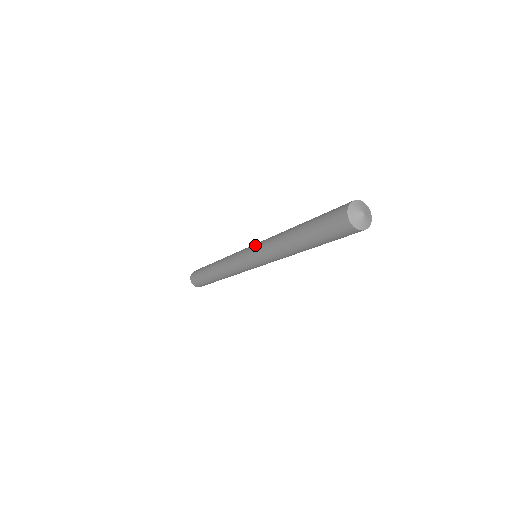
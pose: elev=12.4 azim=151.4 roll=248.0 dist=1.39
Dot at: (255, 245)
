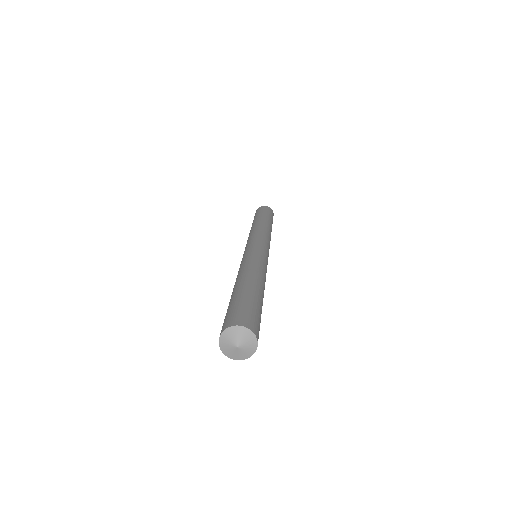
Dot at: (242, 258)
